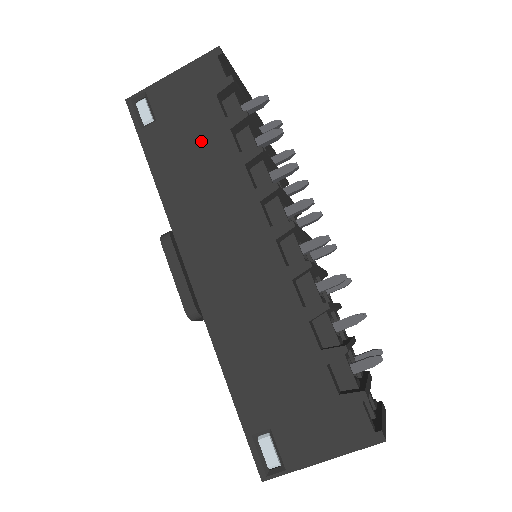
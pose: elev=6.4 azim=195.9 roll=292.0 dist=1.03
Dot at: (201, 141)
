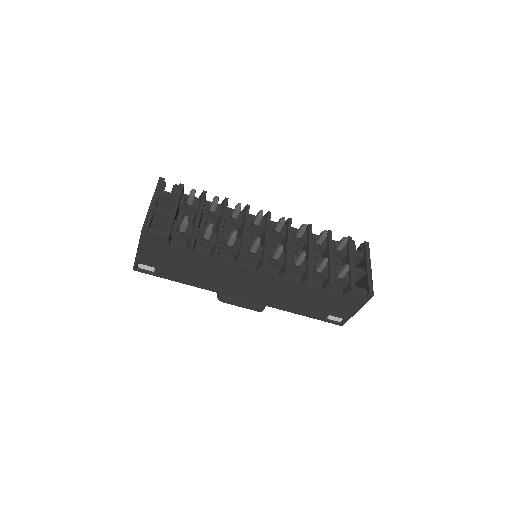
Dot at: (187, 264)
